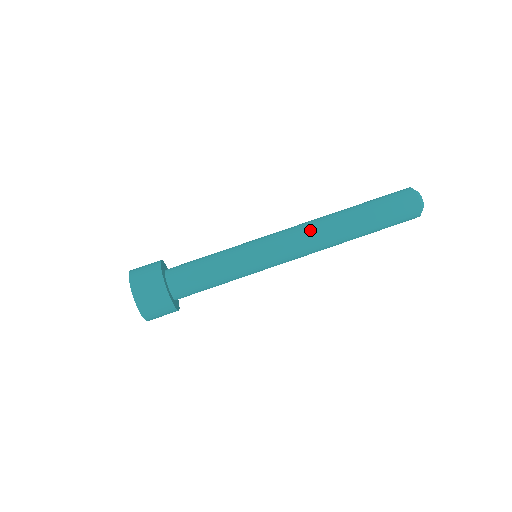
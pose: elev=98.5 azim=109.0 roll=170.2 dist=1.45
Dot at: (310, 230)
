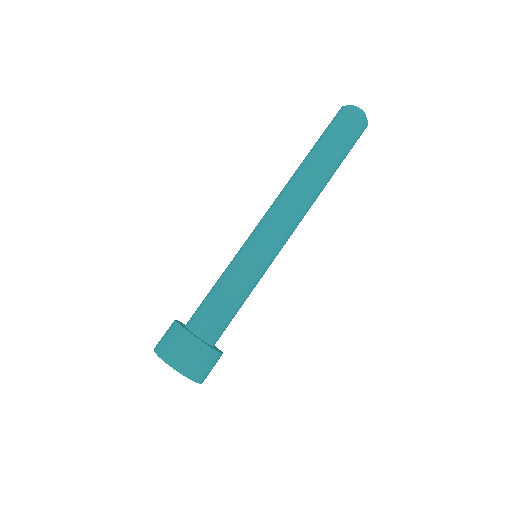
Dot at: (297, 206)
